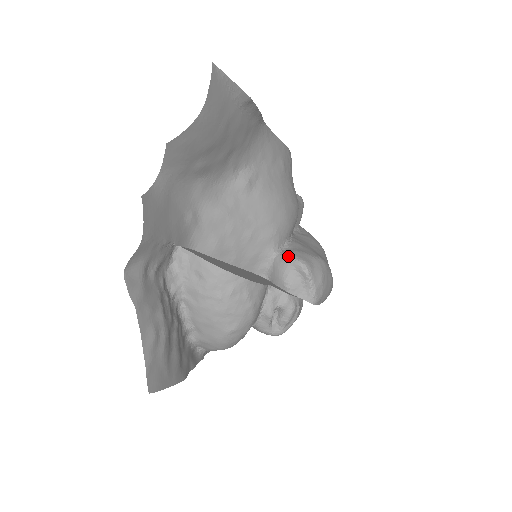
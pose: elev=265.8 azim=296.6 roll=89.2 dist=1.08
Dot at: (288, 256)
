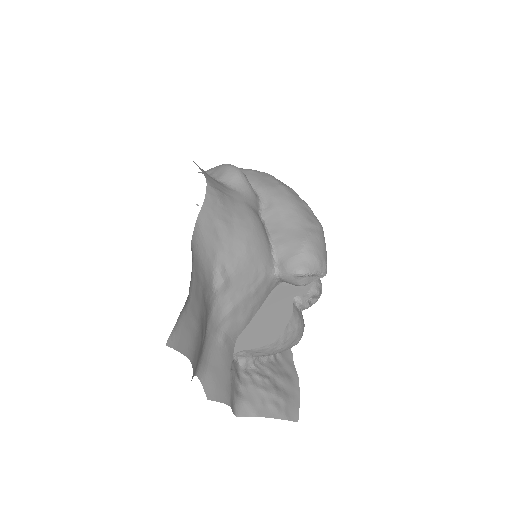
Dot at: (286, 273)
